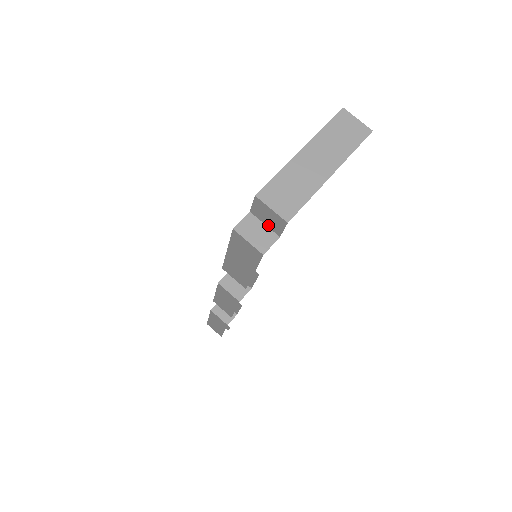
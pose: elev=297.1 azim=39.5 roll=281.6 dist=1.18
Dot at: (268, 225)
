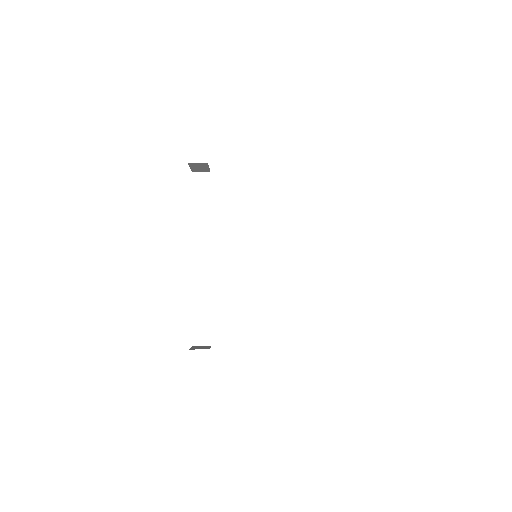
Dot at: occluded
